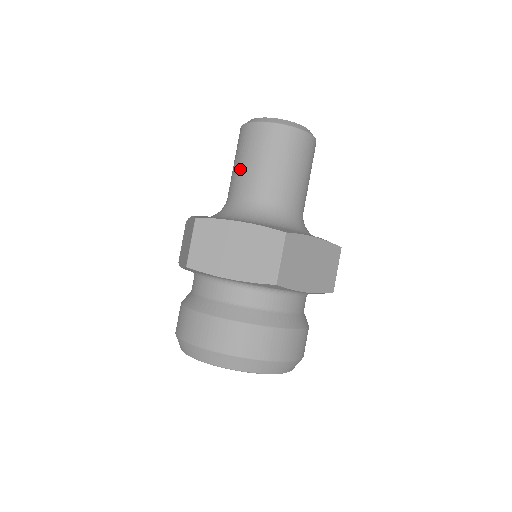
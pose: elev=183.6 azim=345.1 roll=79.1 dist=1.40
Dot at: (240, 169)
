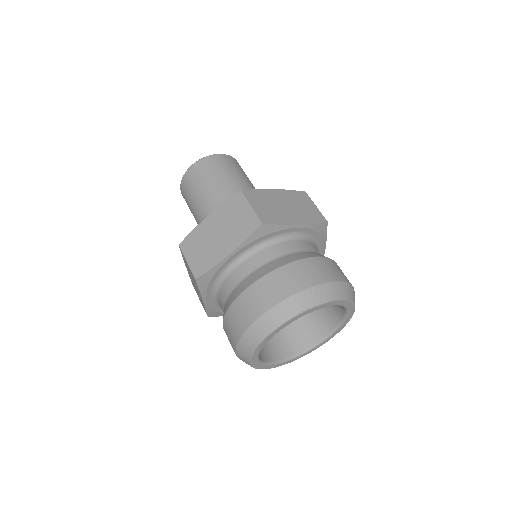
Dot at: (219, 184)
